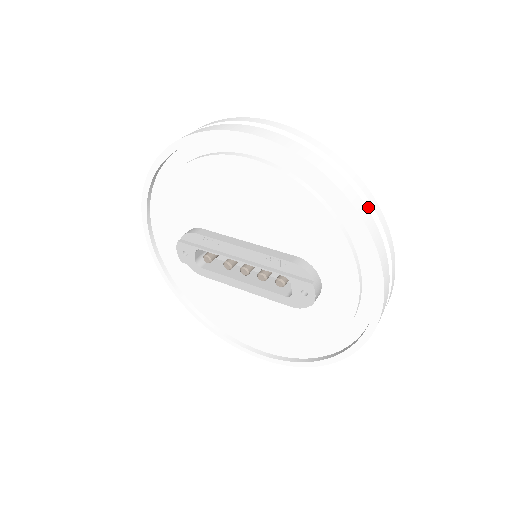
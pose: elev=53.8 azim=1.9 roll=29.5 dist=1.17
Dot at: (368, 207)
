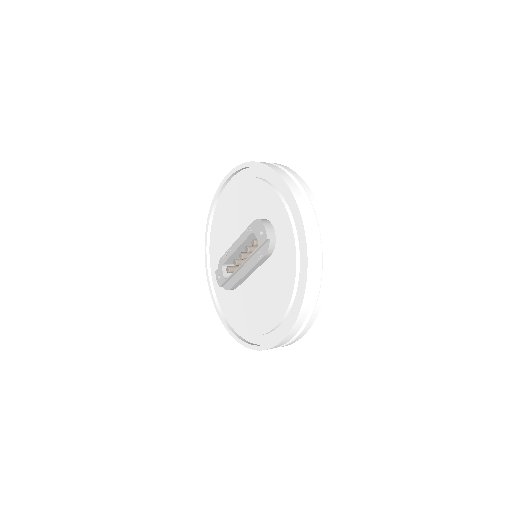
Dot at: occluded
